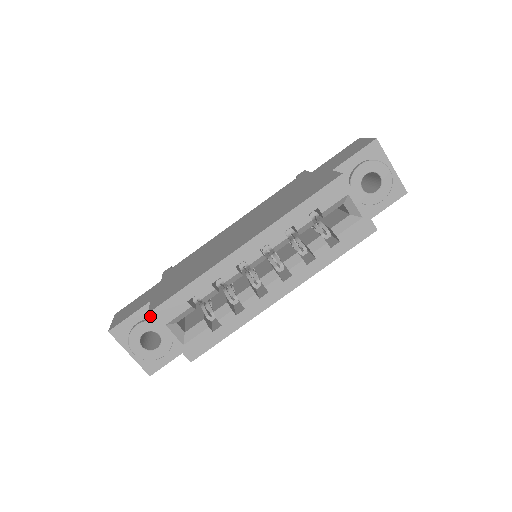
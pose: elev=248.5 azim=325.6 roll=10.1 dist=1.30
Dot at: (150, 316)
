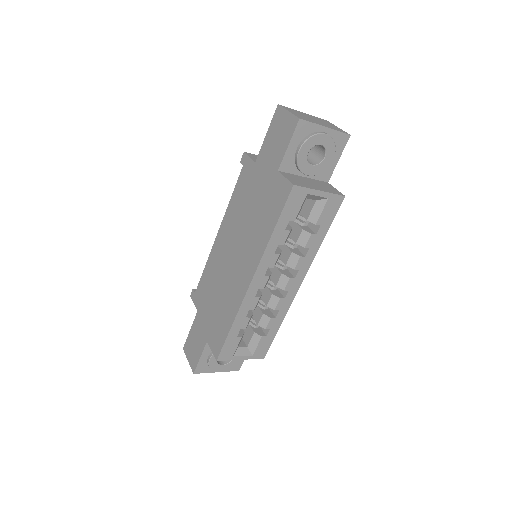
Dot at: occluded
